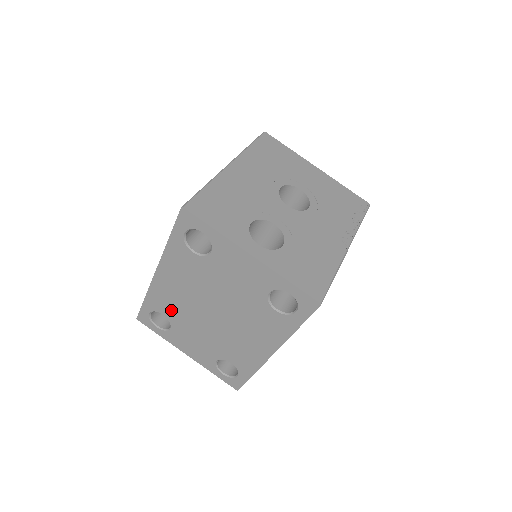
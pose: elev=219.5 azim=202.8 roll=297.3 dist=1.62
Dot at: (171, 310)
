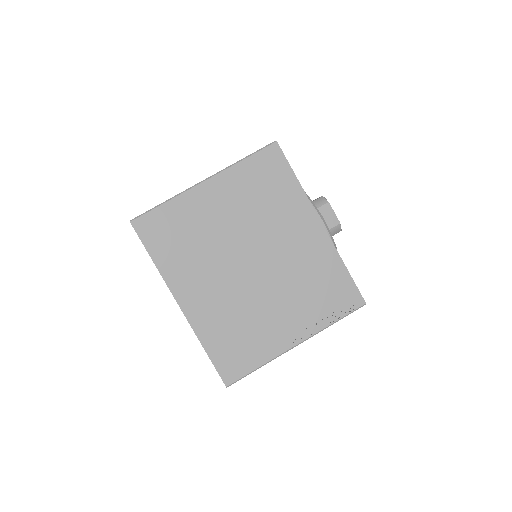
Dot at: occluded
